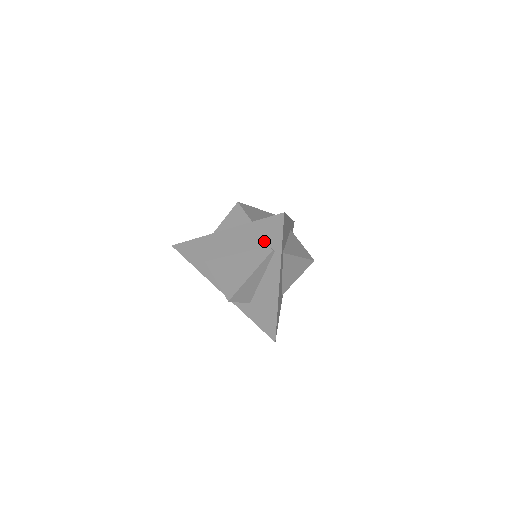
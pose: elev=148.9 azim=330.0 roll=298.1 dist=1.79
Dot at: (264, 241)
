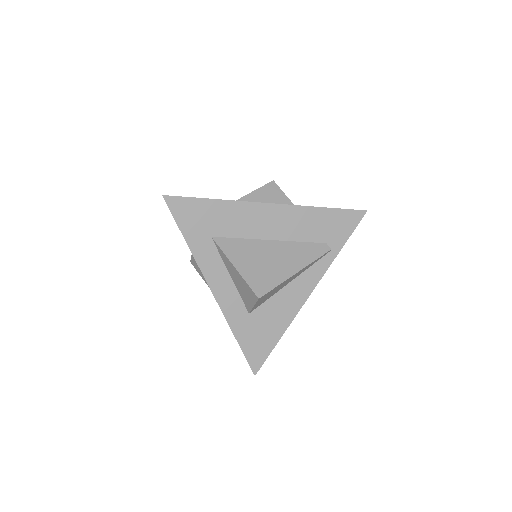
Dot at: (323, 235)
